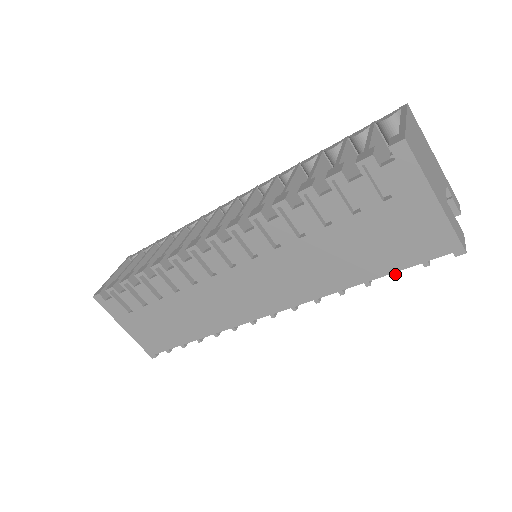
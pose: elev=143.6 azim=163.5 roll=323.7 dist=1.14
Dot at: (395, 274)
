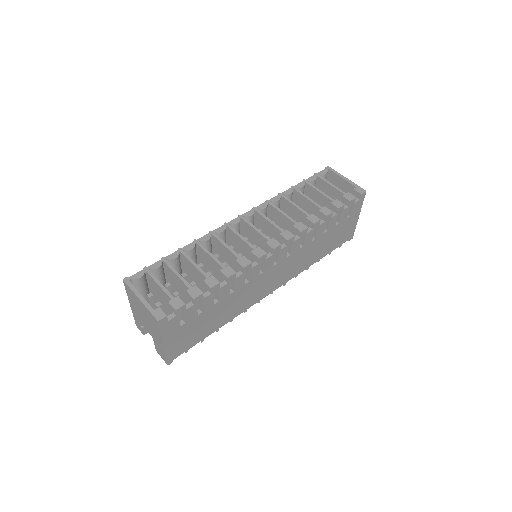
Dot at: (330, 253)
